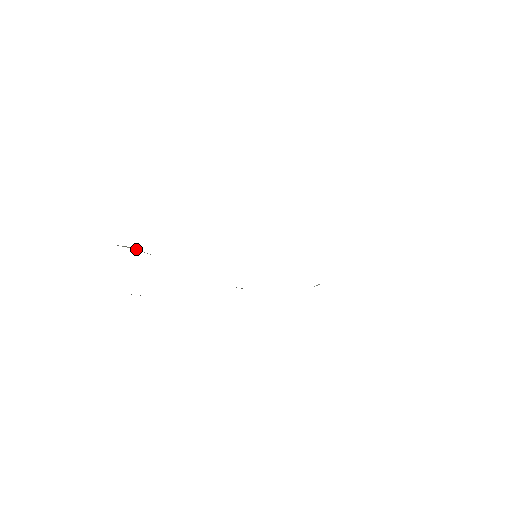
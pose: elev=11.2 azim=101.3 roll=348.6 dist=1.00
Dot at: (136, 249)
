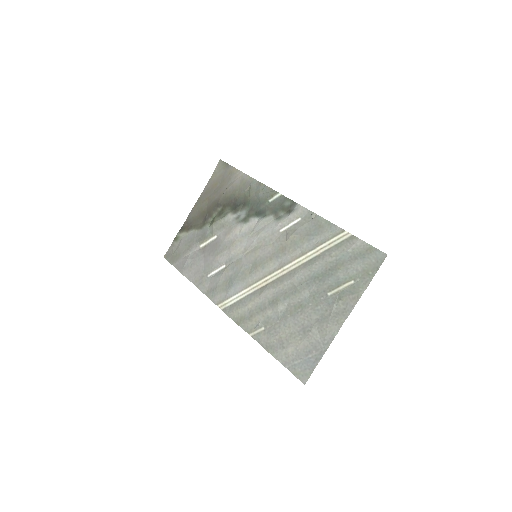
Dot at: (207, 243)
